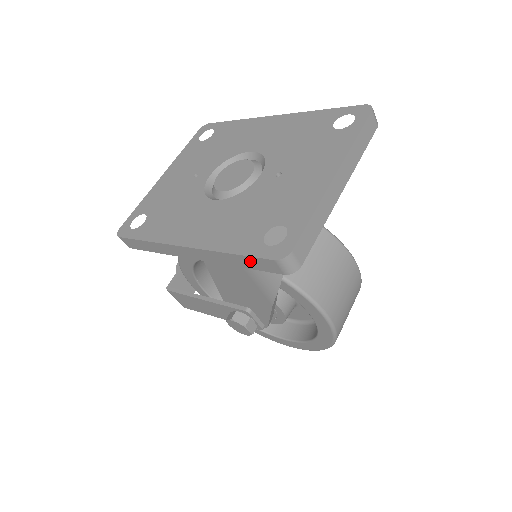
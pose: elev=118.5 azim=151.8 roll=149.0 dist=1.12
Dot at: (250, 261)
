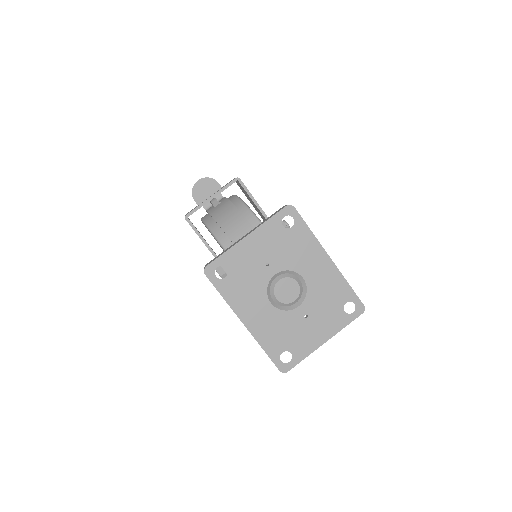
Dot at: (269, 357)
